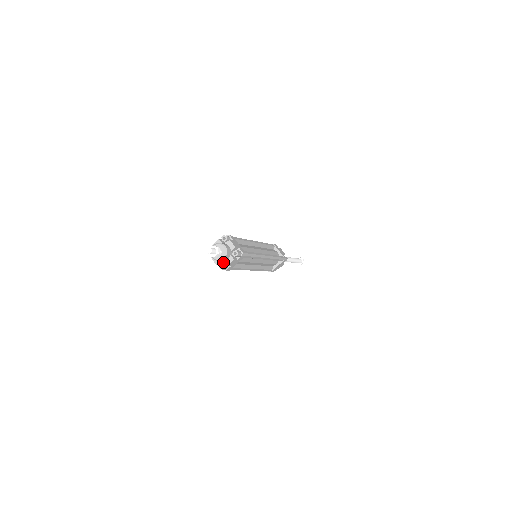
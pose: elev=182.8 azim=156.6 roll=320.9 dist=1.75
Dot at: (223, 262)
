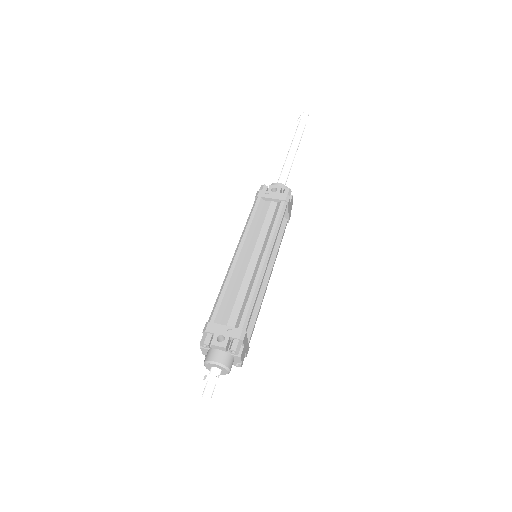
Dot at: occluded
